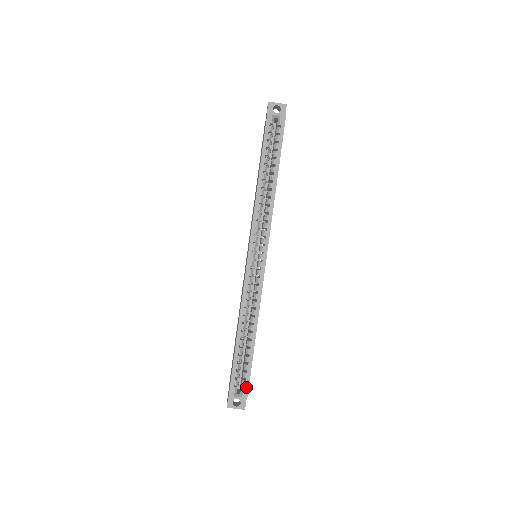
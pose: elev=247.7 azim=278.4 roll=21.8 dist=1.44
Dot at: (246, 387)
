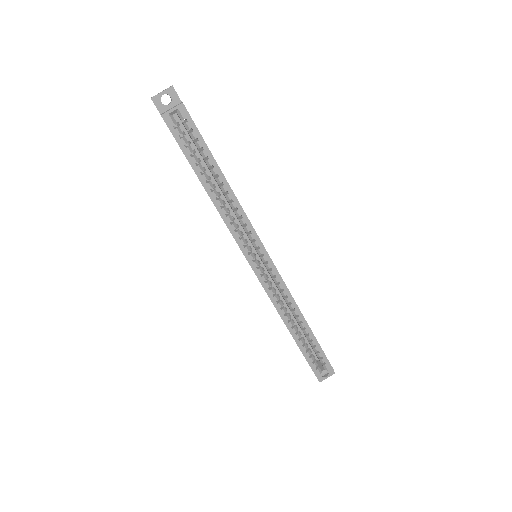
Dot at: (326, 362)
